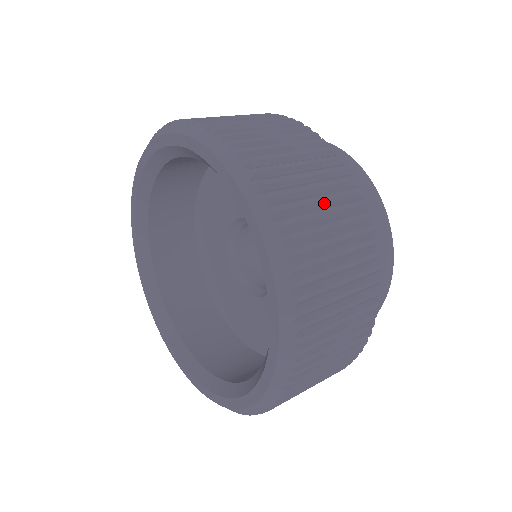
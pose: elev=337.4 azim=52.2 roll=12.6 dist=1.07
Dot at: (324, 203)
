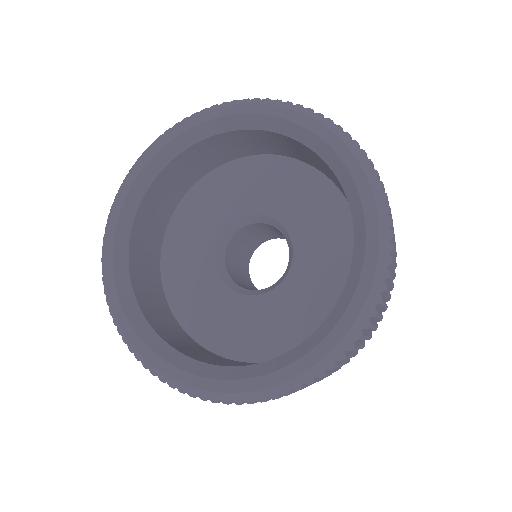
Dot at: occluded
